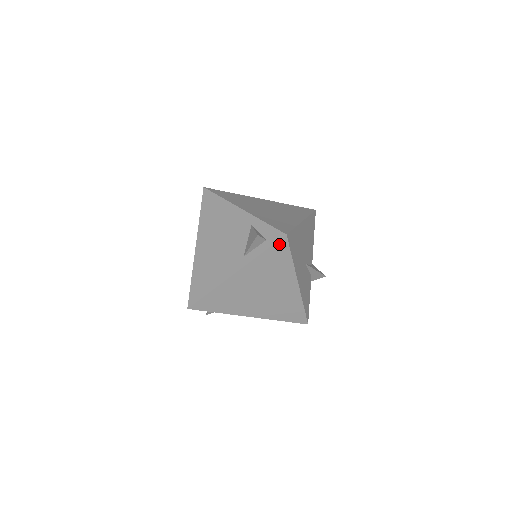
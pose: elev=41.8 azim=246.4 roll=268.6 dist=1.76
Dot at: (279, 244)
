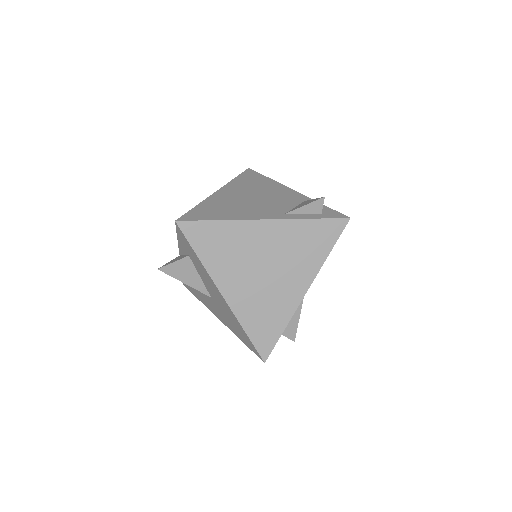
Dot at: (335, 223)
